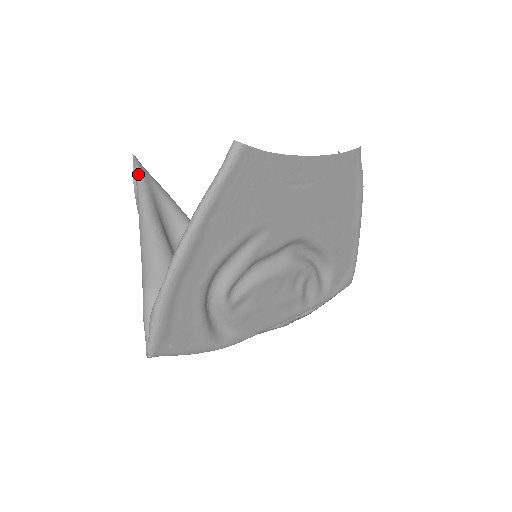
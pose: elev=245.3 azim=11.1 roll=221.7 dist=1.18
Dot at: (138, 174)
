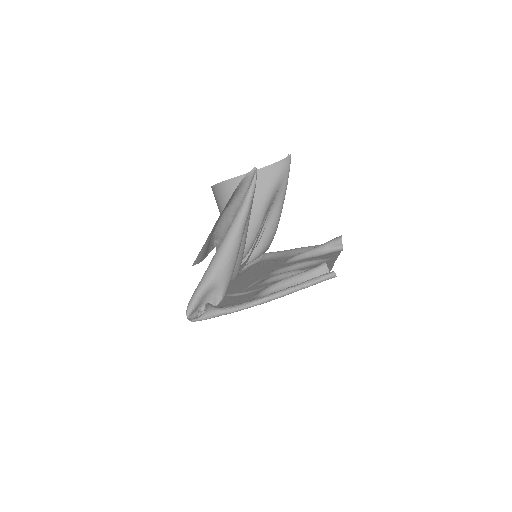
Dot at: (253, 192)
